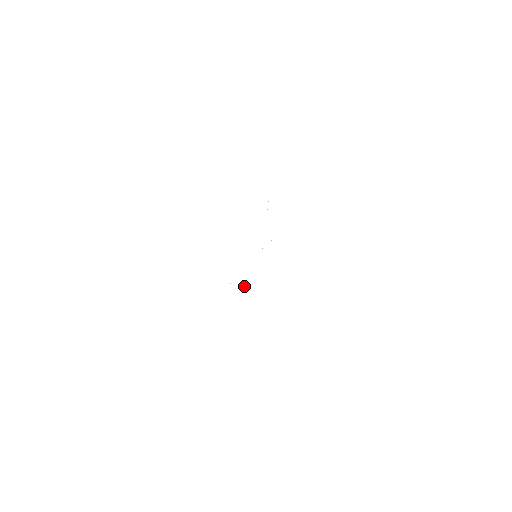
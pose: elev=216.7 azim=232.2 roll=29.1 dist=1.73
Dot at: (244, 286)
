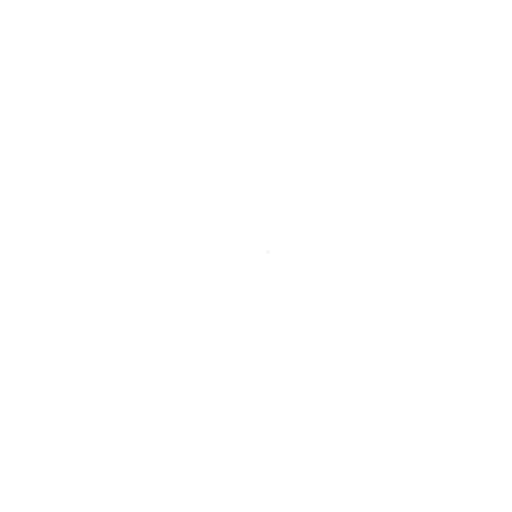
Dot at: occluded
